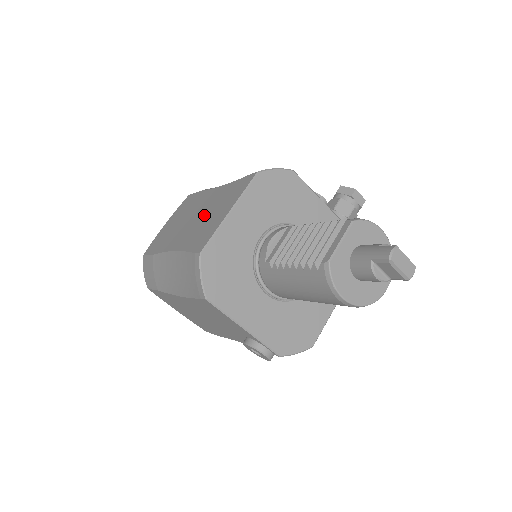
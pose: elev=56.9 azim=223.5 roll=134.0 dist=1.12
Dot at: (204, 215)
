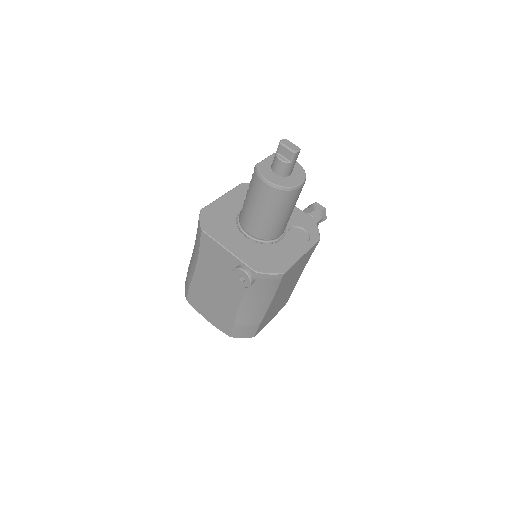
Dot at: occluded
